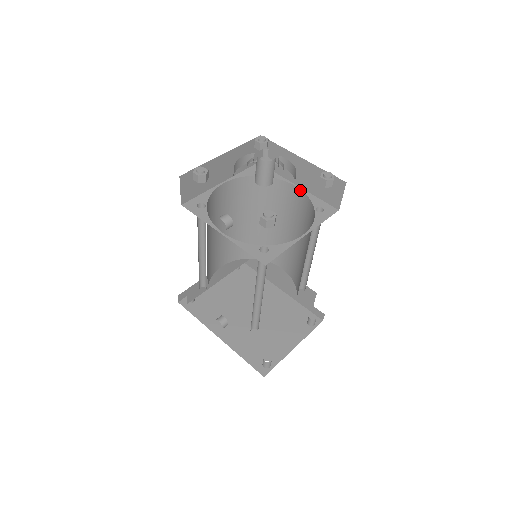
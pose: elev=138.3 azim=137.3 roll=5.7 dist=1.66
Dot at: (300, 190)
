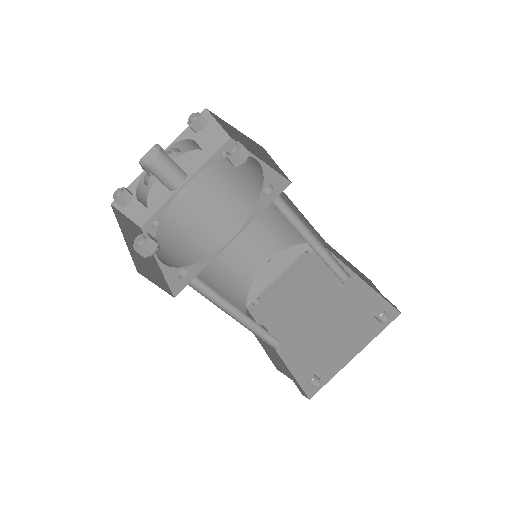
Dot at: occluded
